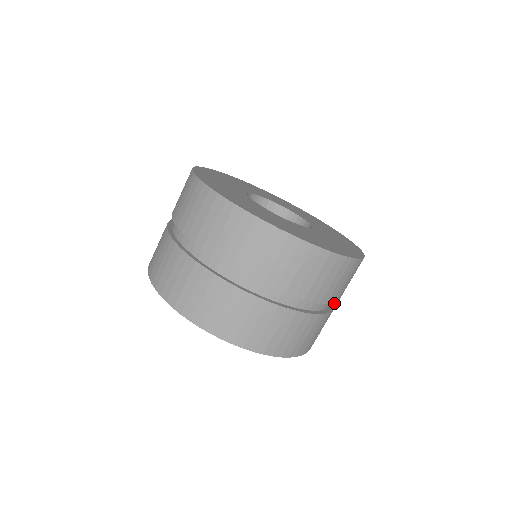
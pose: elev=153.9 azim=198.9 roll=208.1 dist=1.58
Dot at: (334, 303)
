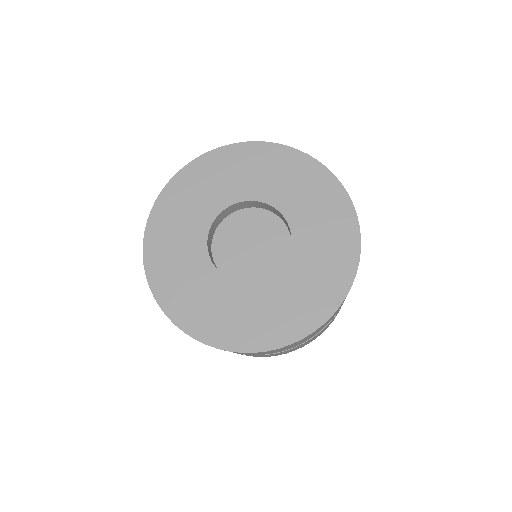
Dot at: occluded
